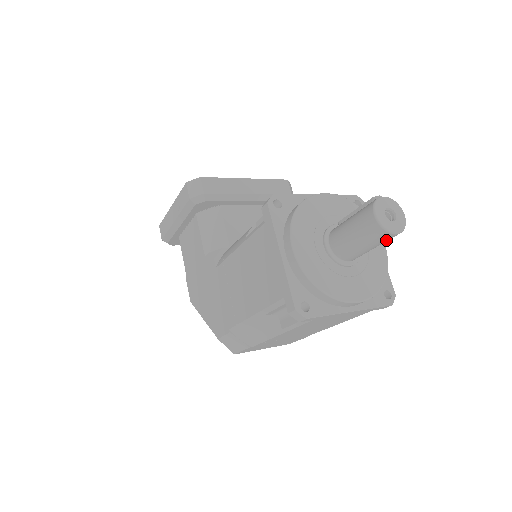
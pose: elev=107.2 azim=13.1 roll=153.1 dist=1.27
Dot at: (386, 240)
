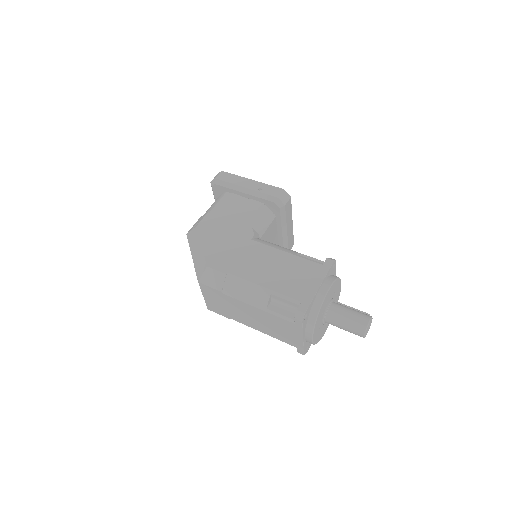
Dot at: (356, 333)
